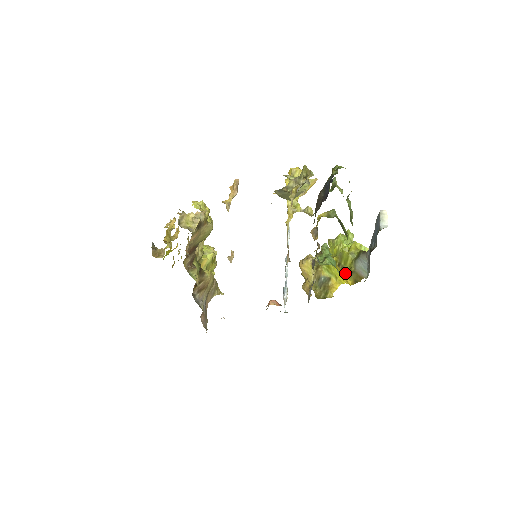
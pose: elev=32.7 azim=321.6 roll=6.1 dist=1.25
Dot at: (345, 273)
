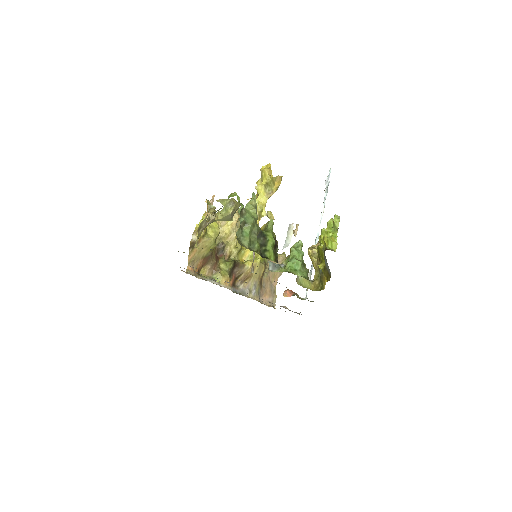
Dot at: (321, 269)
